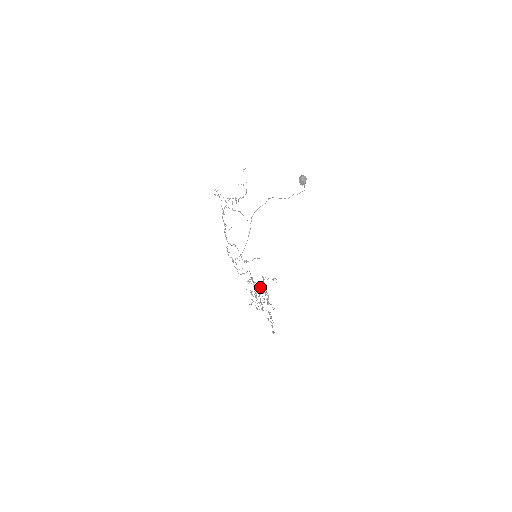
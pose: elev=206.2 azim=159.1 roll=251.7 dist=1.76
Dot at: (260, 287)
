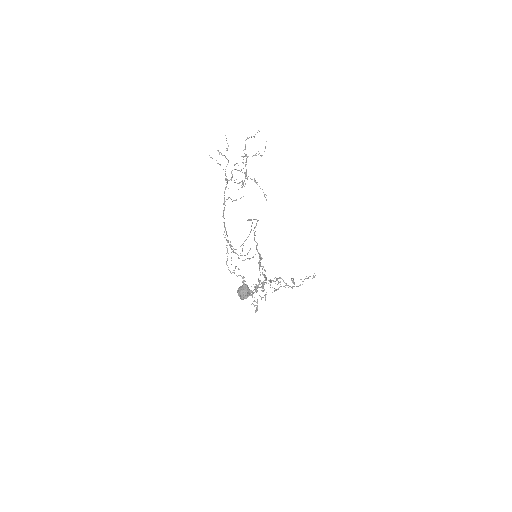
Dot at: (251, 295)
